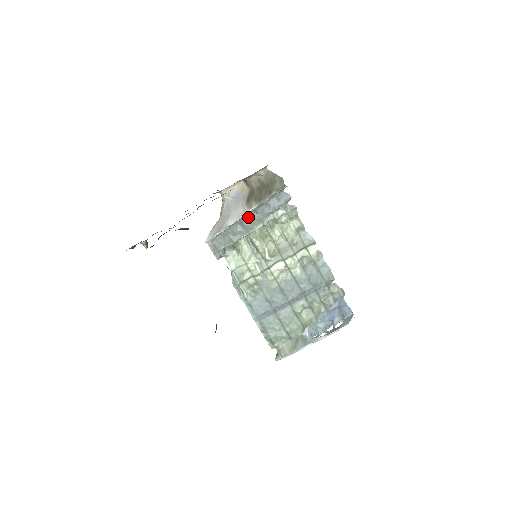
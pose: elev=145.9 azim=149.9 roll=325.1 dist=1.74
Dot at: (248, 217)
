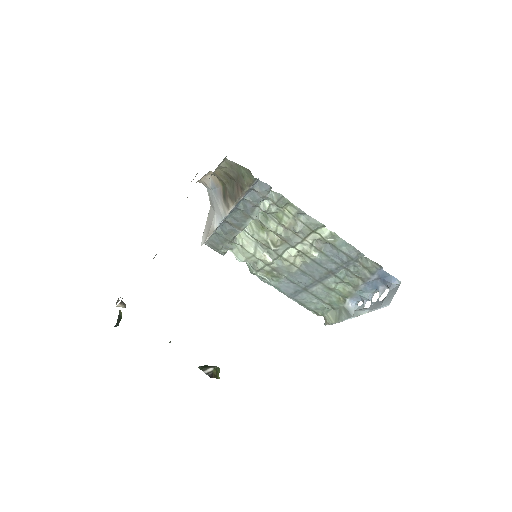
Dot at: (232, 215)
